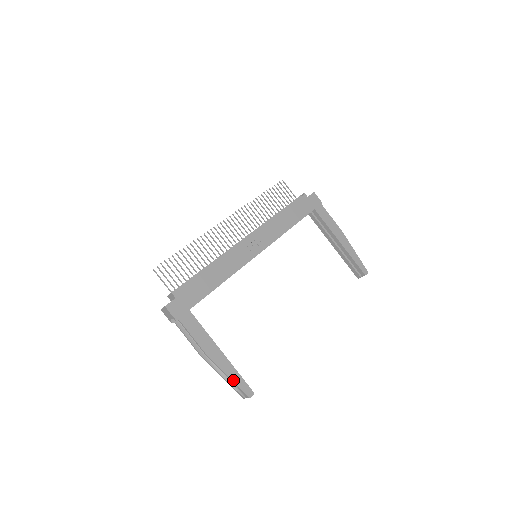
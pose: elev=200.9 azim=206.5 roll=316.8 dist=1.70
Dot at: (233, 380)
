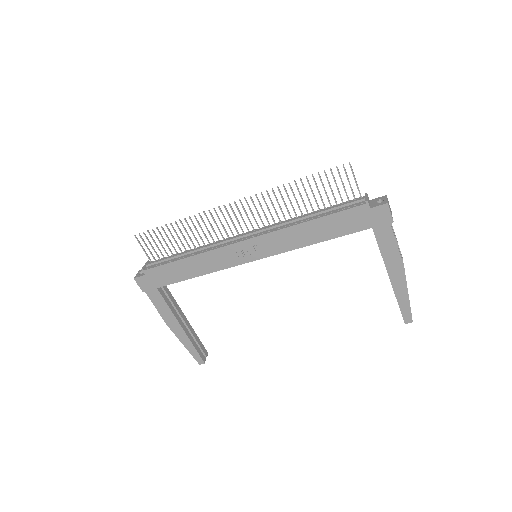
Dot at: (187, 349)
